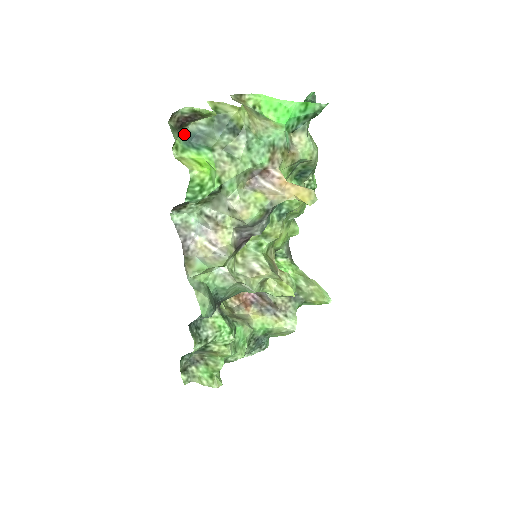
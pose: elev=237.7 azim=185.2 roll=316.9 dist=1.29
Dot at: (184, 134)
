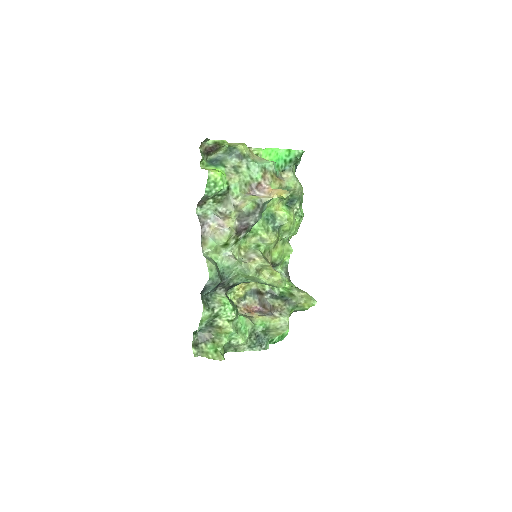
Dot at: (209, 160)
